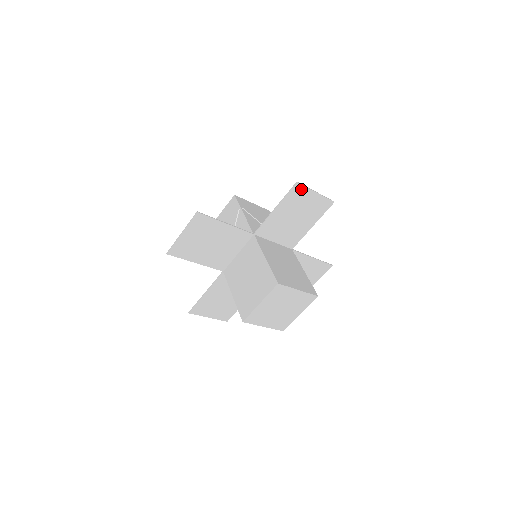
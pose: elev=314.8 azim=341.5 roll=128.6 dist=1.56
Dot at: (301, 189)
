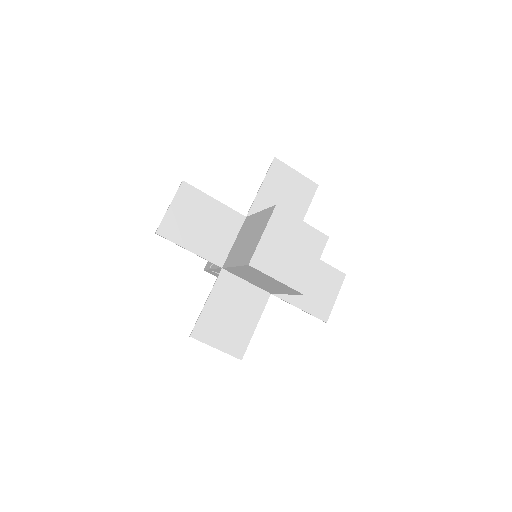
Dot at: (281, 166)
